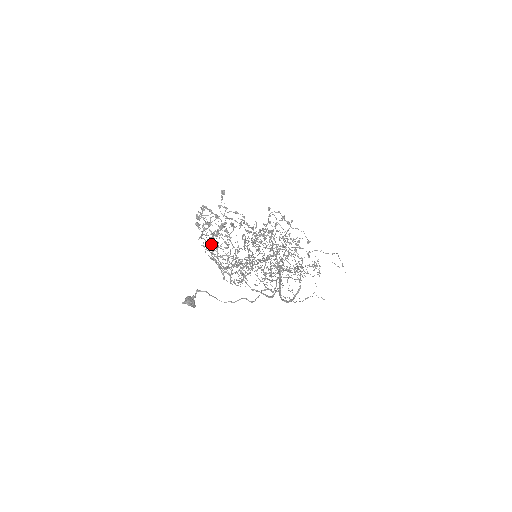
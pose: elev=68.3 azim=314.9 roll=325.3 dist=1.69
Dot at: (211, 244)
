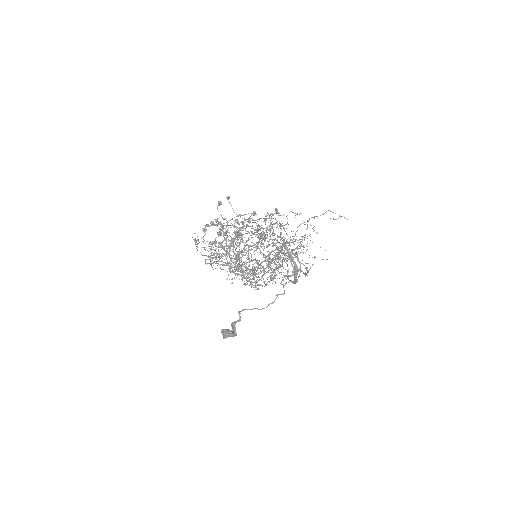
Dot at: occluded
